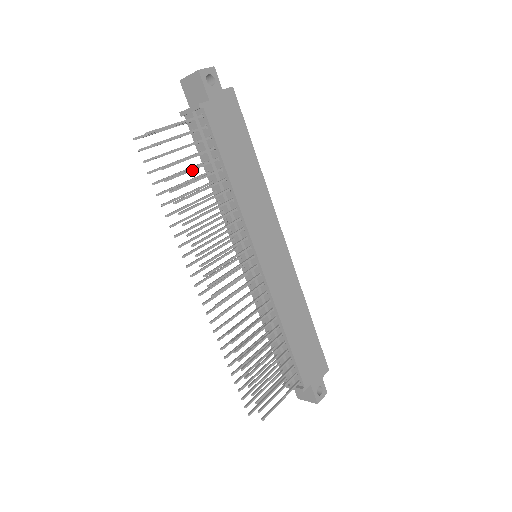
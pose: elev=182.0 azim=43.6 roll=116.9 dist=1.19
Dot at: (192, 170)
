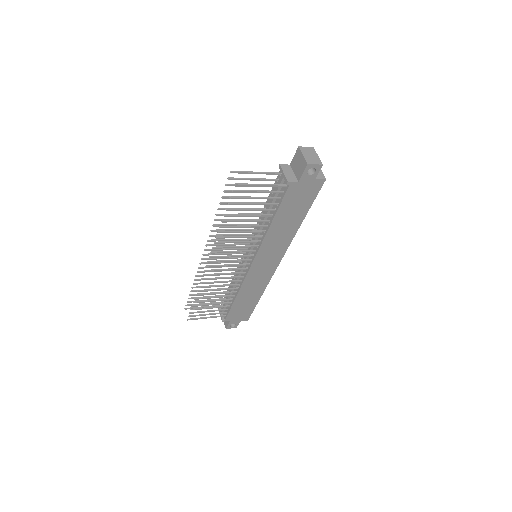
Dot at: (250, 210)
